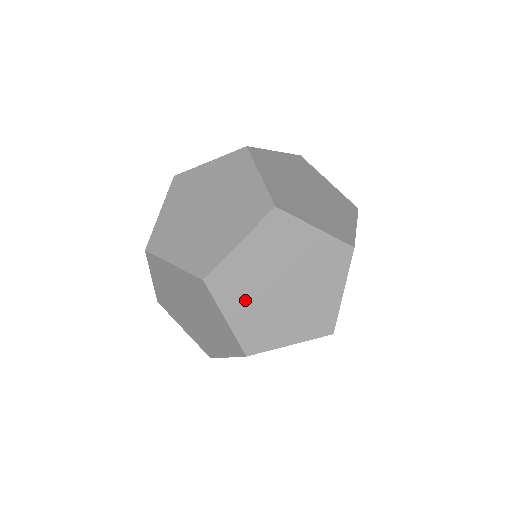
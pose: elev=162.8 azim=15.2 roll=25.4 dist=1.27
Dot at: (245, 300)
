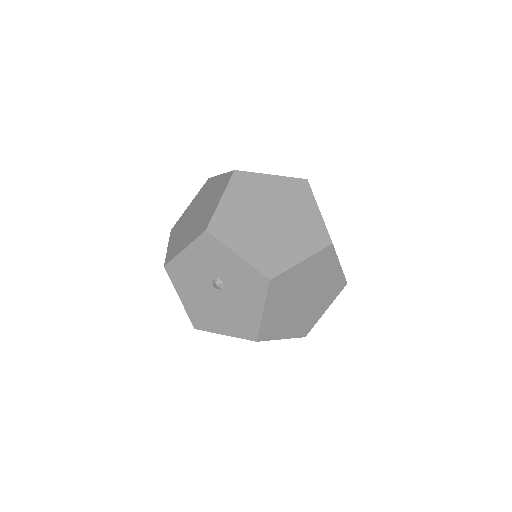
Dot at: (243, 201)
